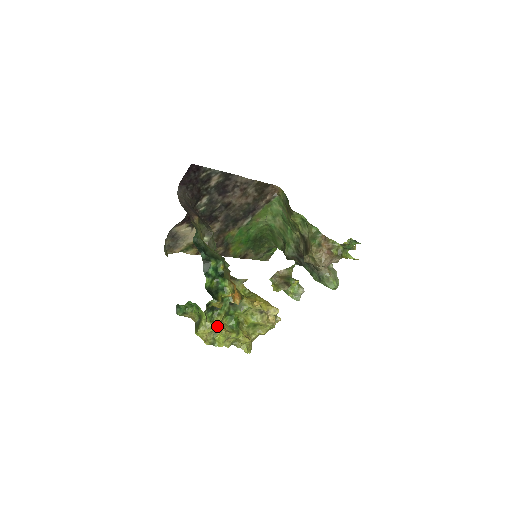
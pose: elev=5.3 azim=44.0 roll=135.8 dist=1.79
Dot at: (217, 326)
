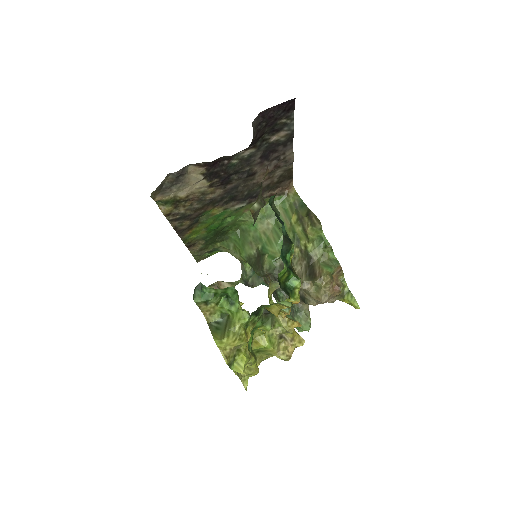
Dot at: (248, 339)
